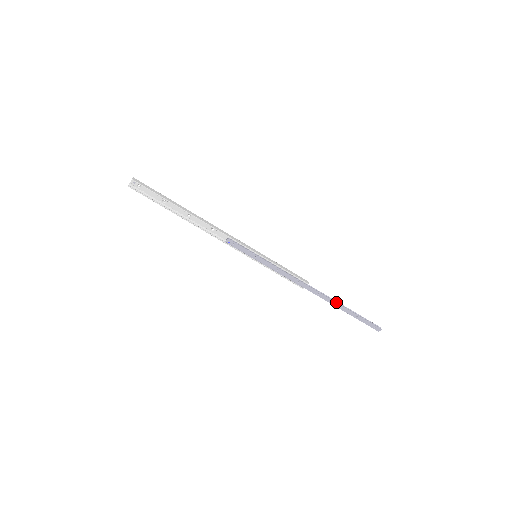
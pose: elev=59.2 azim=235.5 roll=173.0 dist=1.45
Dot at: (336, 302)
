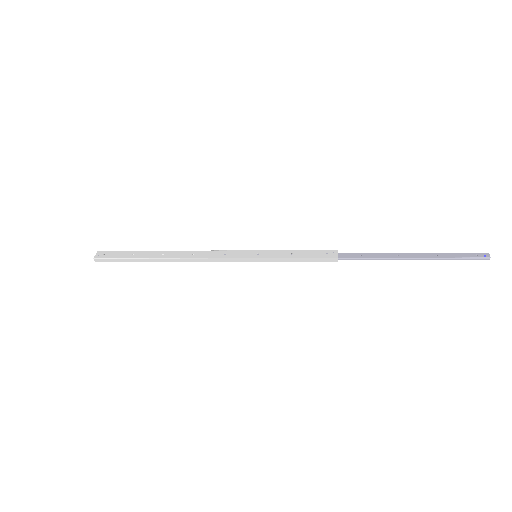
Dot at: occluded
